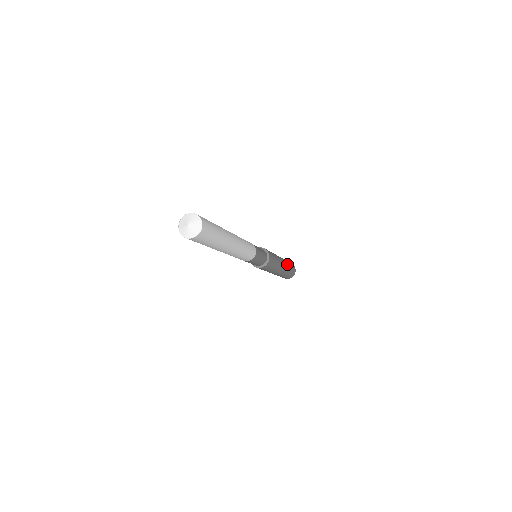
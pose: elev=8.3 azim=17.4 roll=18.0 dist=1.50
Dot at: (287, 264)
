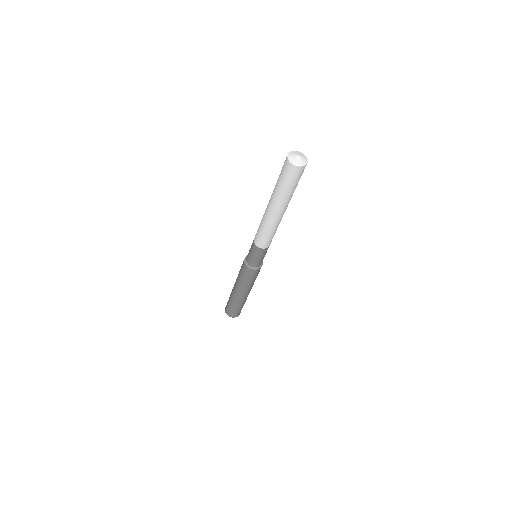
Dot at: occluded
